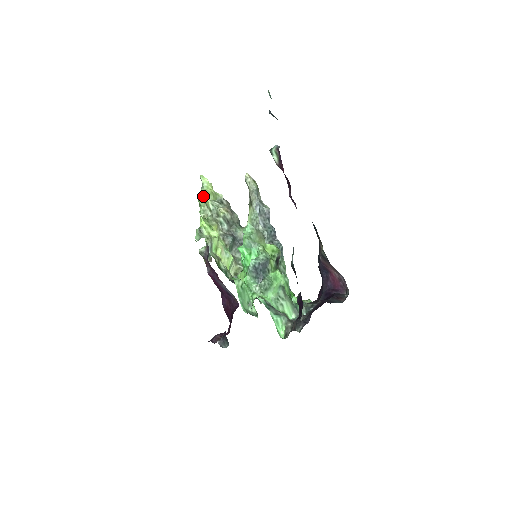
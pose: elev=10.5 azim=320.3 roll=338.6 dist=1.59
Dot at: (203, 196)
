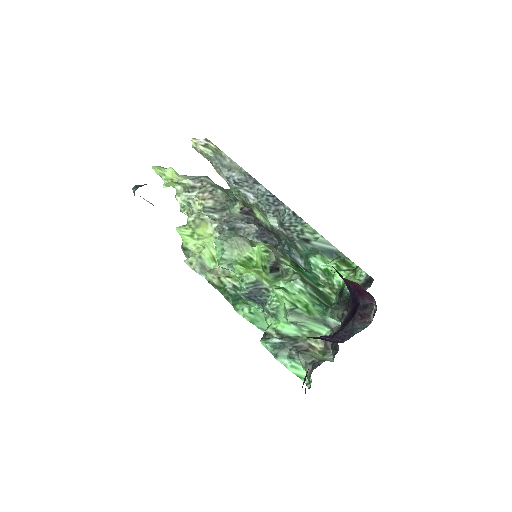
Dot at: (173, 186)
